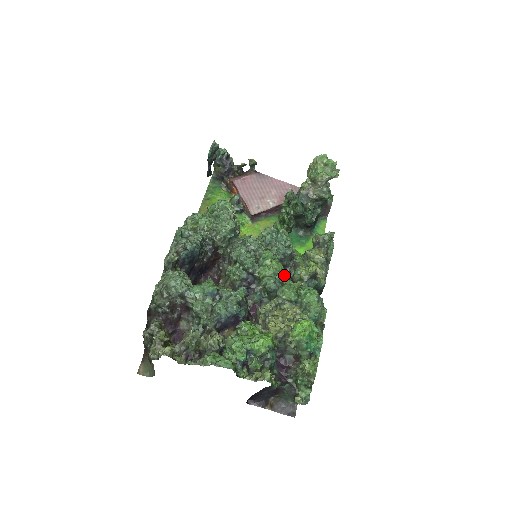
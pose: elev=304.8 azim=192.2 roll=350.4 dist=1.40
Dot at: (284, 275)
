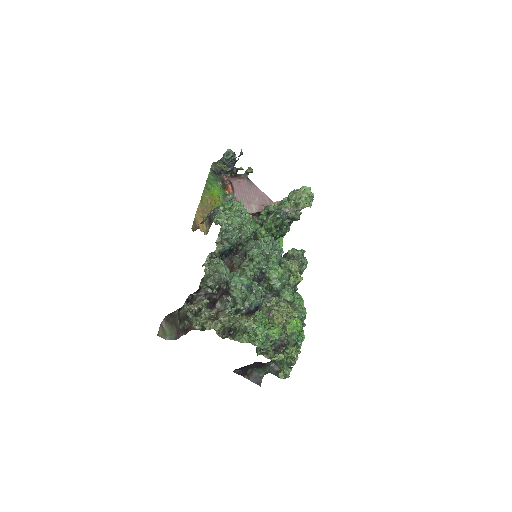
Dot at: occluded
